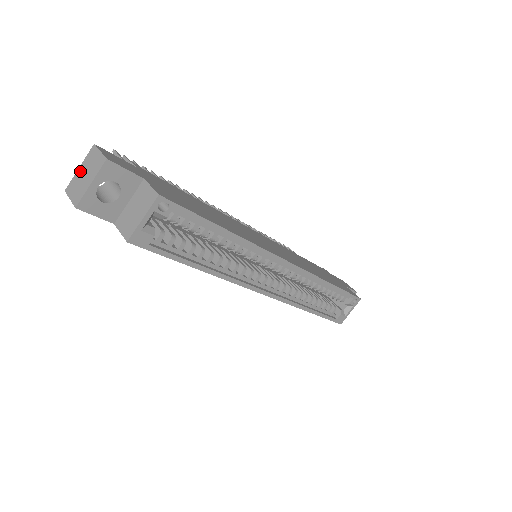
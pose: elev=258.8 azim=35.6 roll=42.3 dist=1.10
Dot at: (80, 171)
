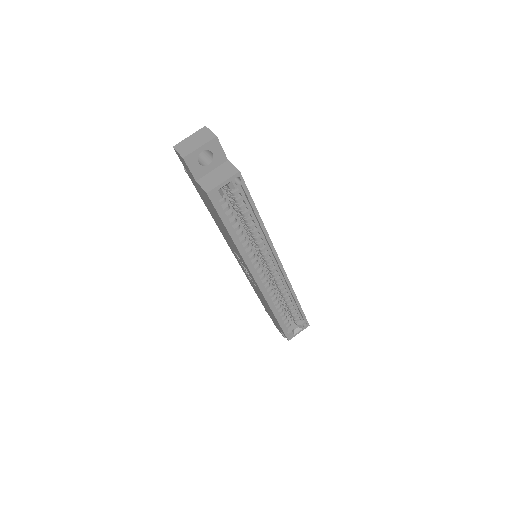
Dot at: (190, 138)
